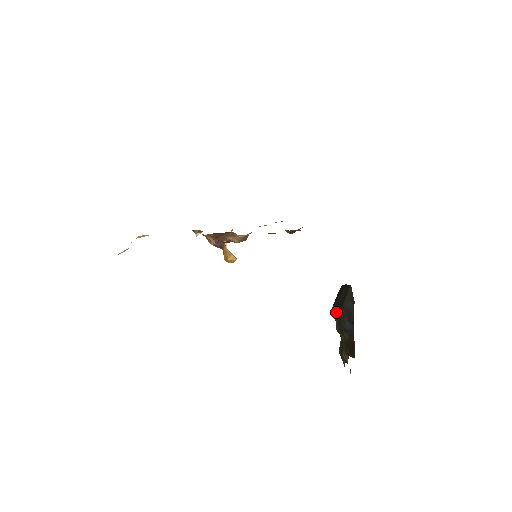
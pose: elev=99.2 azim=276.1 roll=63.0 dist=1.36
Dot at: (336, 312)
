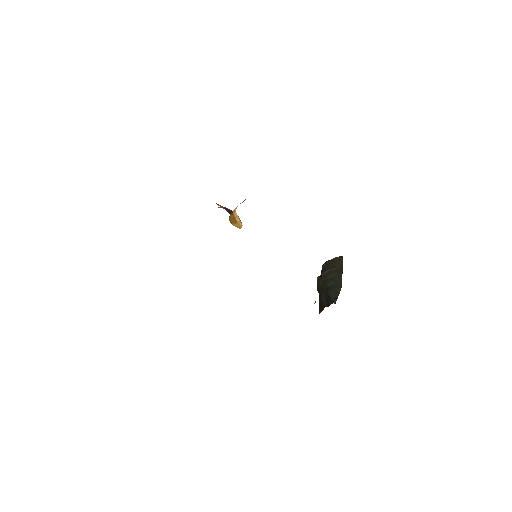
Dot at: (321, 282)
